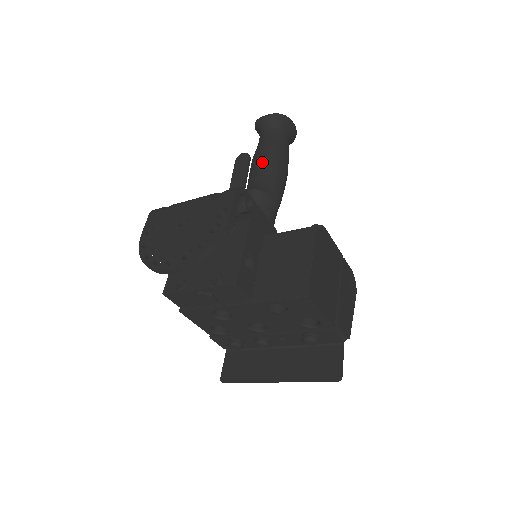
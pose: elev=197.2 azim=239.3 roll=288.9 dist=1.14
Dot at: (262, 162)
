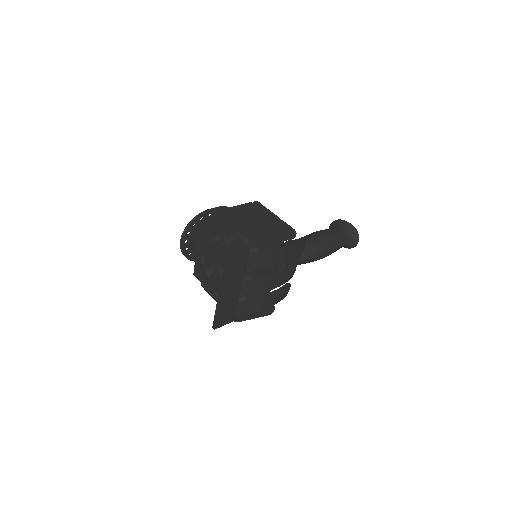
Dot at: occluded
